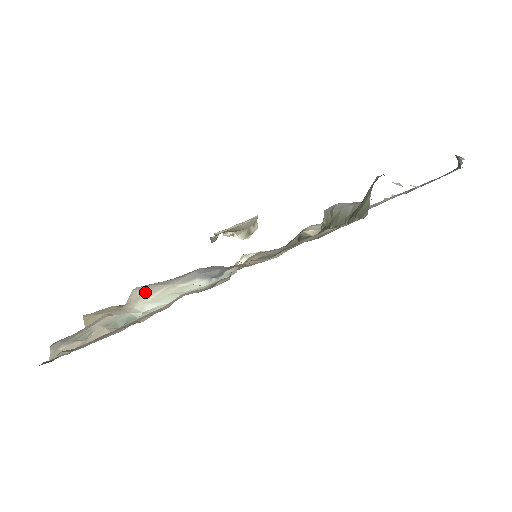
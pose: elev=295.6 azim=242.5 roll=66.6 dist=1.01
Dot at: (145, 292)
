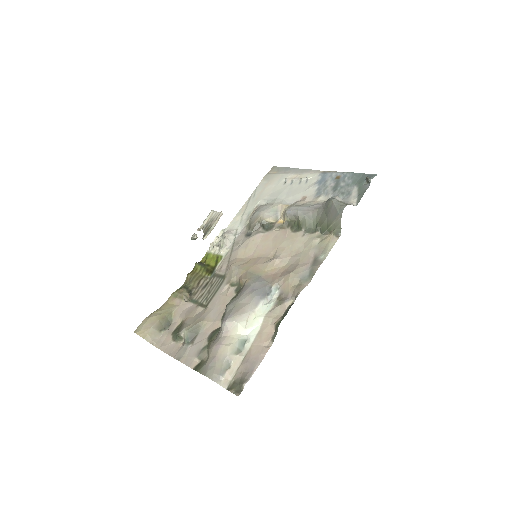
Dot at: (238, 322)
